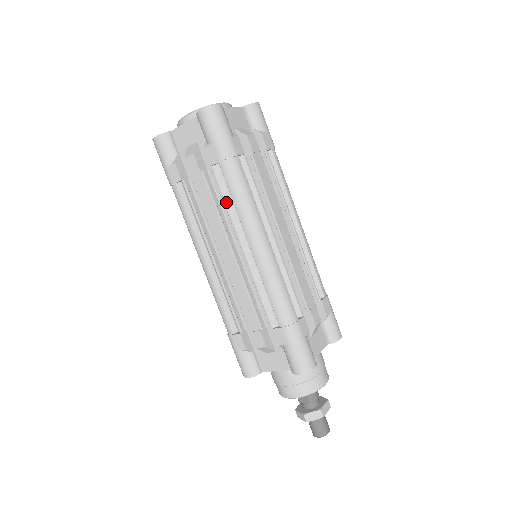
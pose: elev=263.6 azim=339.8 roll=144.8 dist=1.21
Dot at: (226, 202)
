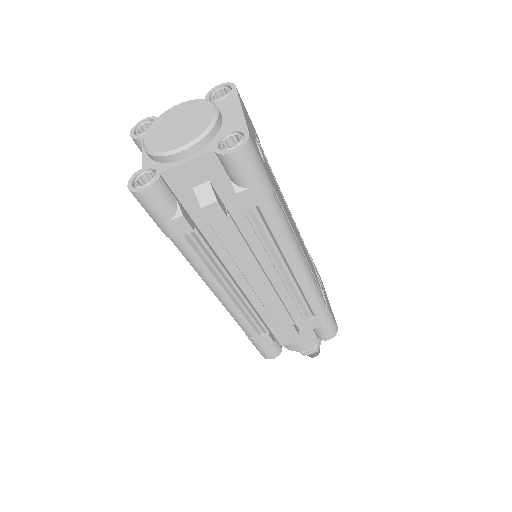
Dot at: occluded
